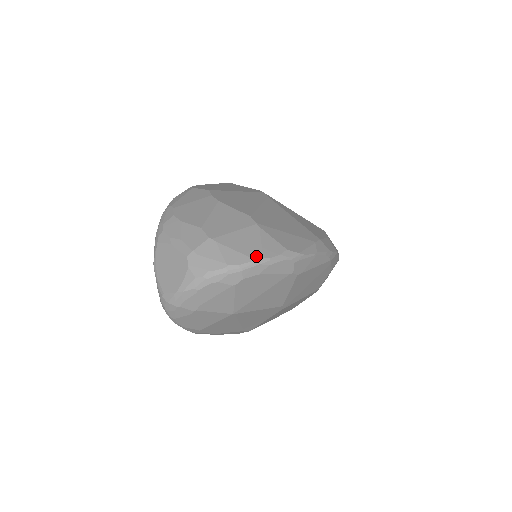
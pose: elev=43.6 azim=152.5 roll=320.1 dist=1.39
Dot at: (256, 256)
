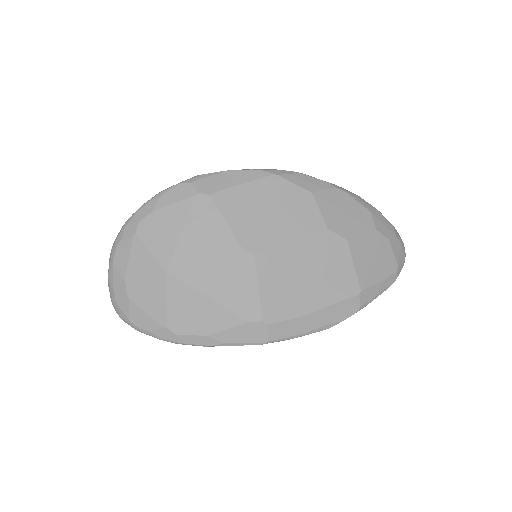
Dot at: occluded
